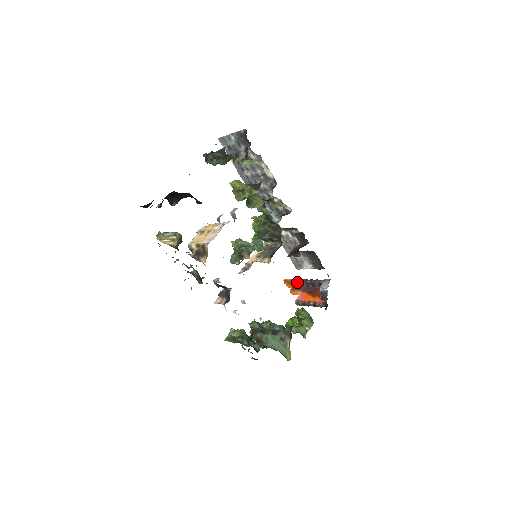
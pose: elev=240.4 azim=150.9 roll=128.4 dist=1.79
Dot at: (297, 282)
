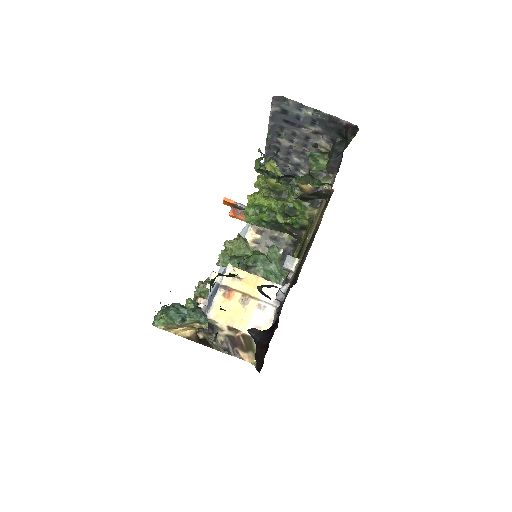
Dot at: (244, 208)
